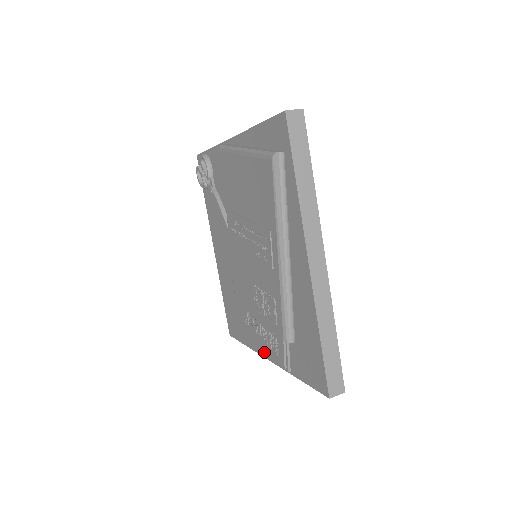
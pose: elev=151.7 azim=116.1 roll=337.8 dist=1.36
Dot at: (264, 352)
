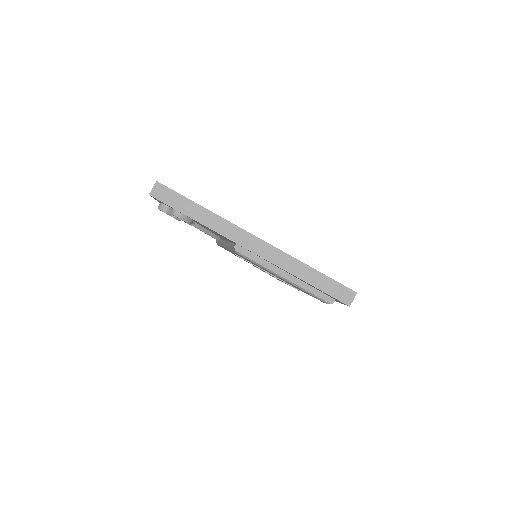
Dot at: occluded
